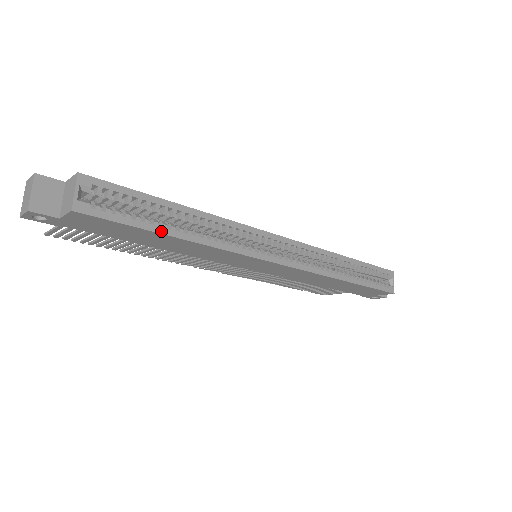
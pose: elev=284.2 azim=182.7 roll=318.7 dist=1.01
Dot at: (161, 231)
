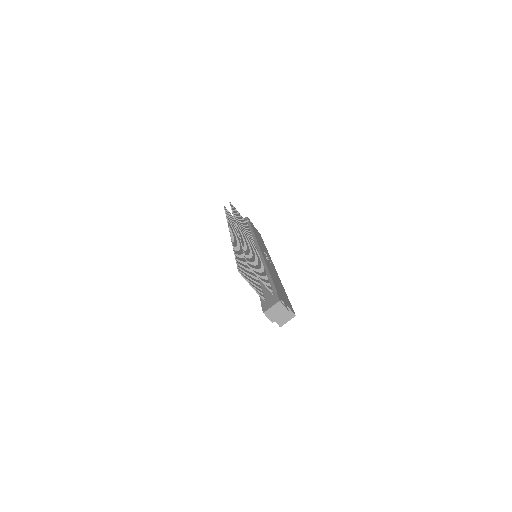
Dot at: occluded
